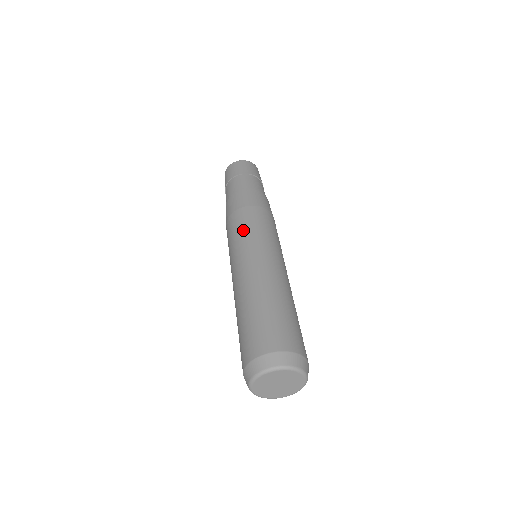
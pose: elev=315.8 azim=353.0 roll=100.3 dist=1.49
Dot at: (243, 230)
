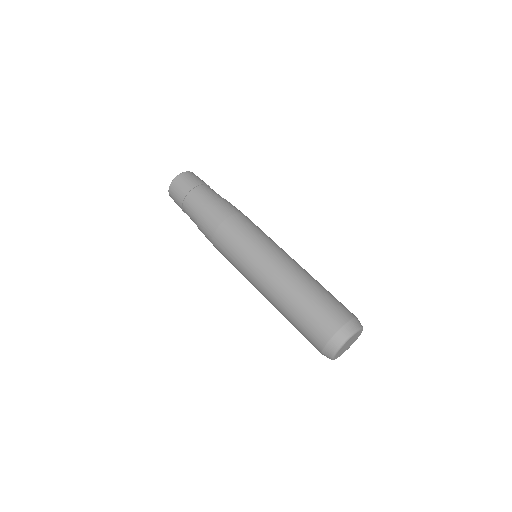
Dot at: (245, 238)
